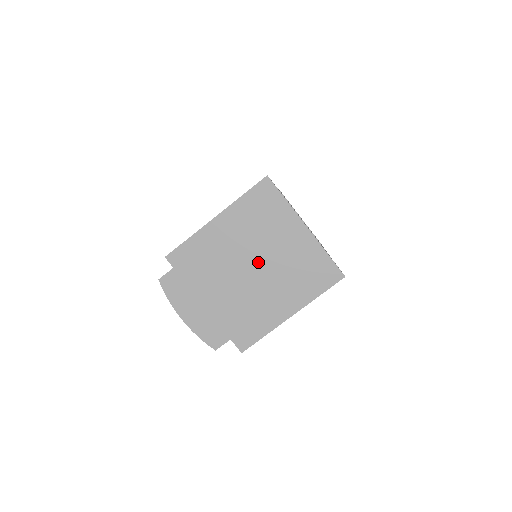
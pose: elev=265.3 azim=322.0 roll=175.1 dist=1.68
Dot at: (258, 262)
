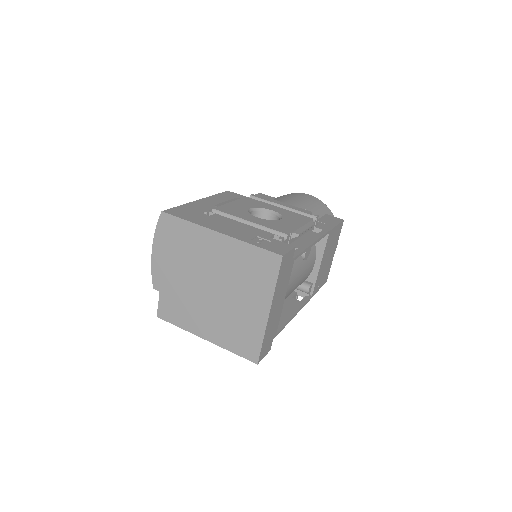
Dot at: (218, 290)
